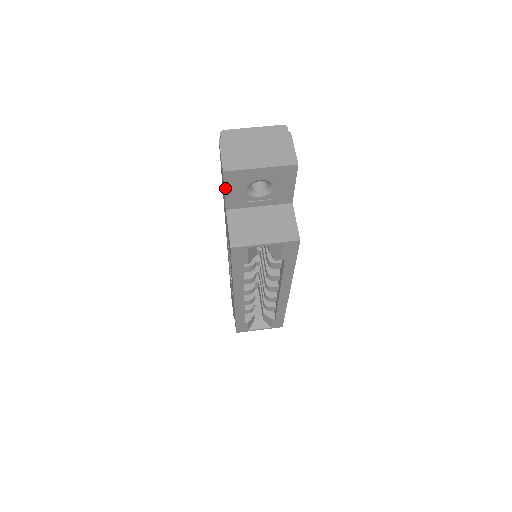
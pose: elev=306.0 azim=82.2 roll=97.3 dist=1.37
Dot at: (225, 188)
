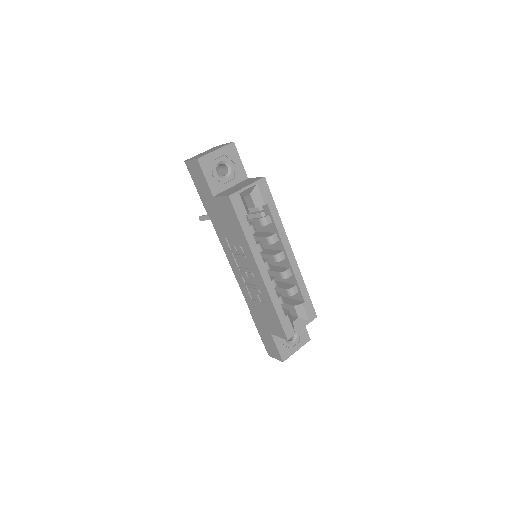
Dot at: (204, 174)
